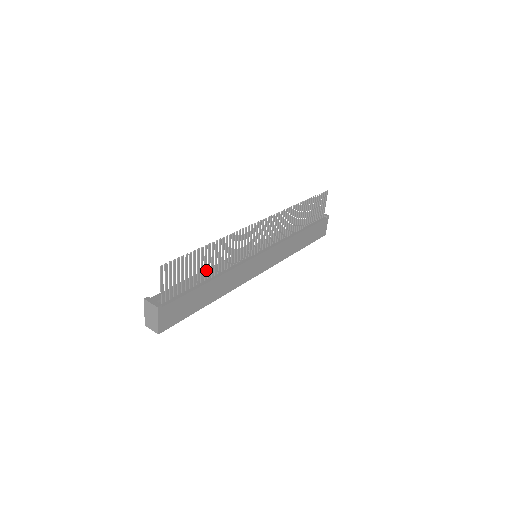
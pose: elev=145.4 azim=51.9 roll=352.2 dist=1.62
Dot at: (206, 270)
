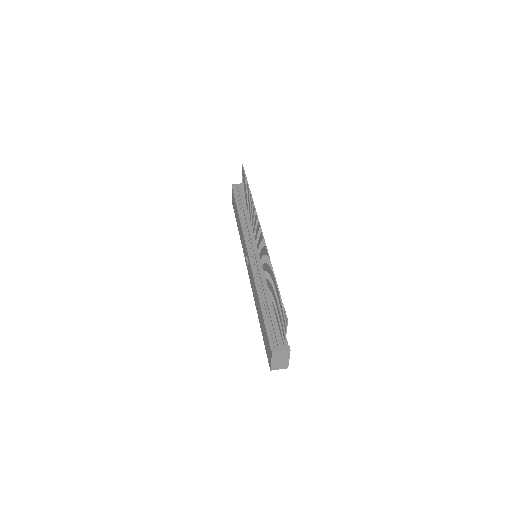
Dot at: occluded
